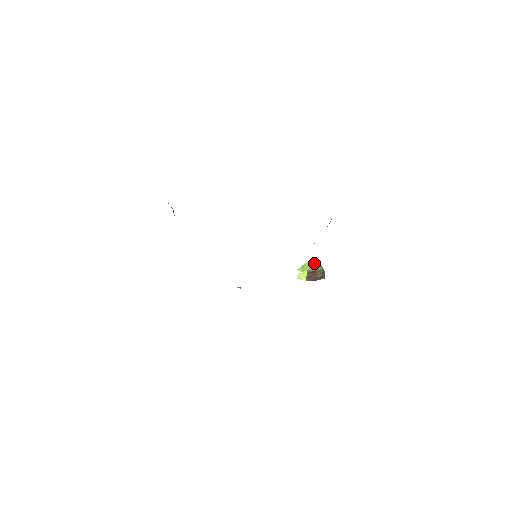
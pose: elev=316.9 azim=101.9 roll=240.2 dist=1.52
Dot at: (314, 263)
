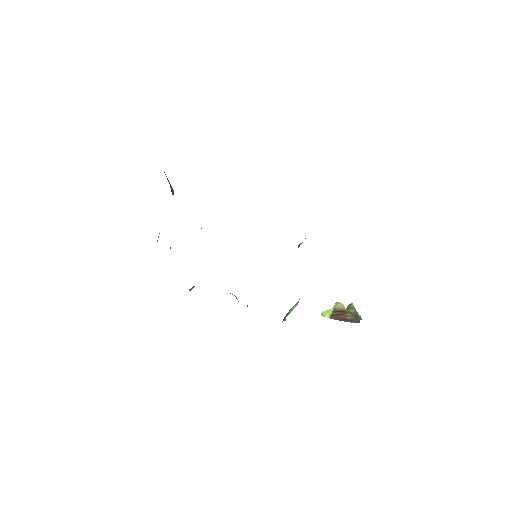
Dot at: (348, 306)
